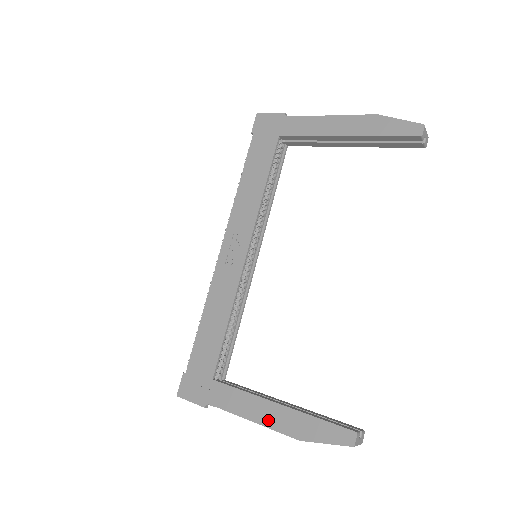
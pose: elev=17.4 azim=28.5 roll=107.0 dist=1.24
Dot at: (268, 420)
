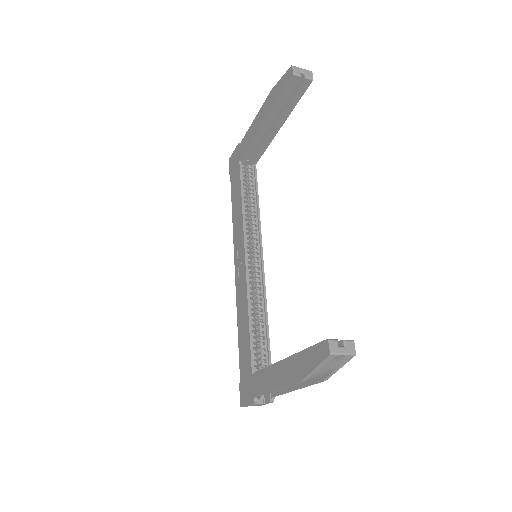
Dot at: (282, 379)
